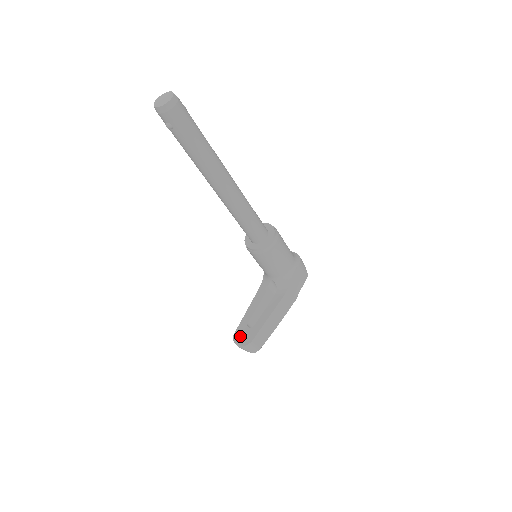
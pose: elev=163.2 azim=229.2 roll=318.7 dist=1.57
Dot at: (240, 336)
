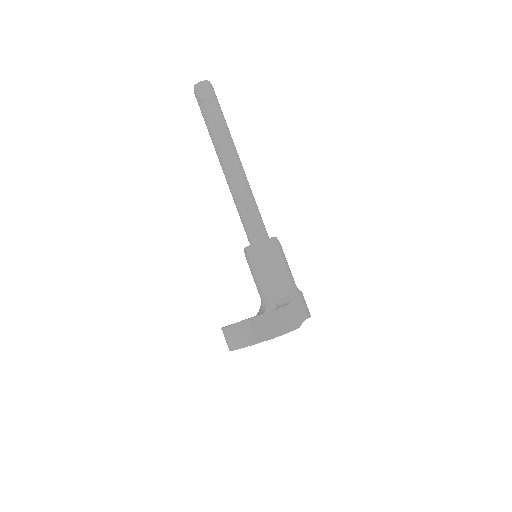
Dot at: occluded
